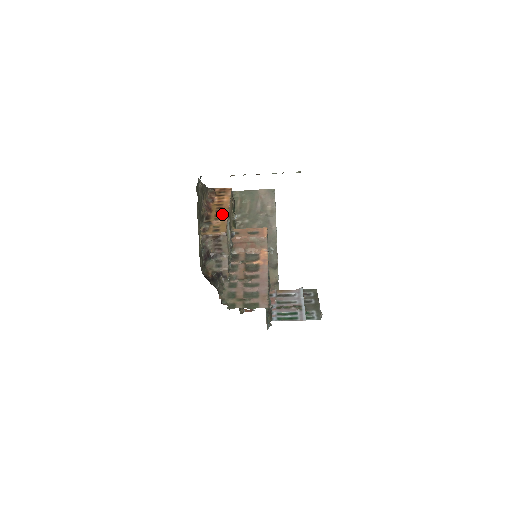
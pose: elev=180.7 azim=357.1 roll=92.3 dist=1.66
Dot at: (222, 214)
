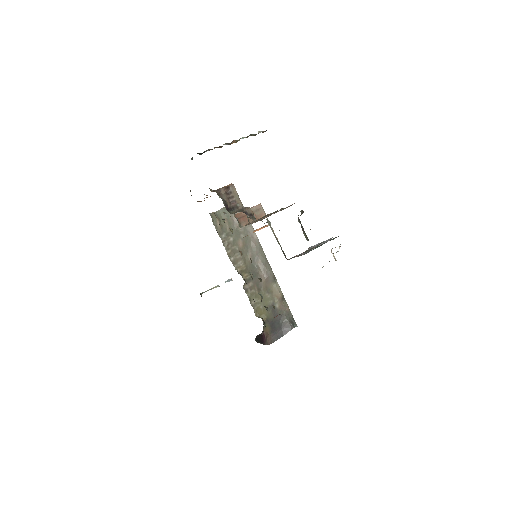
Dot at: occluded
